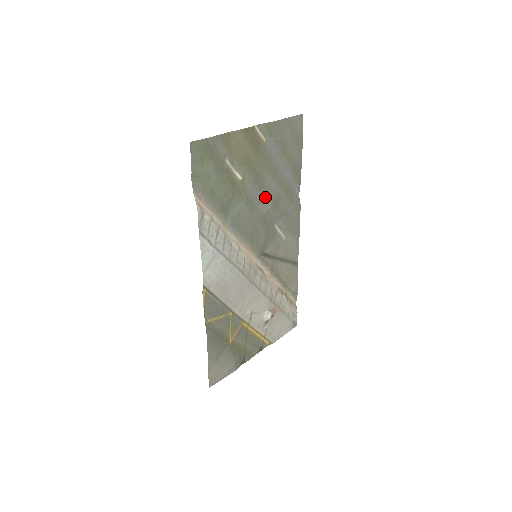
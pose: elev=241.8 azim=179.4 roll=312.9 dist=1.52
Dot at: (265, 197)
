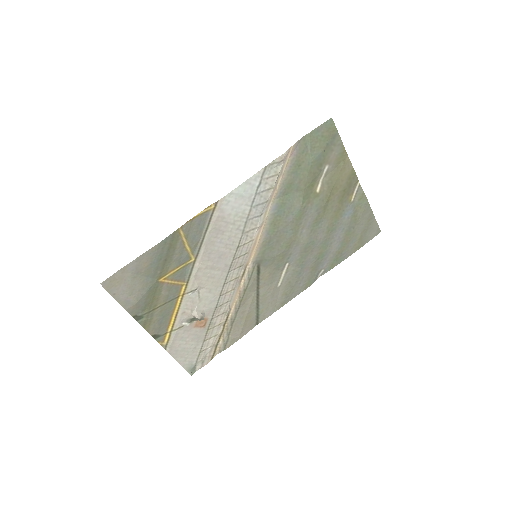
Dot at: (309, 231)
